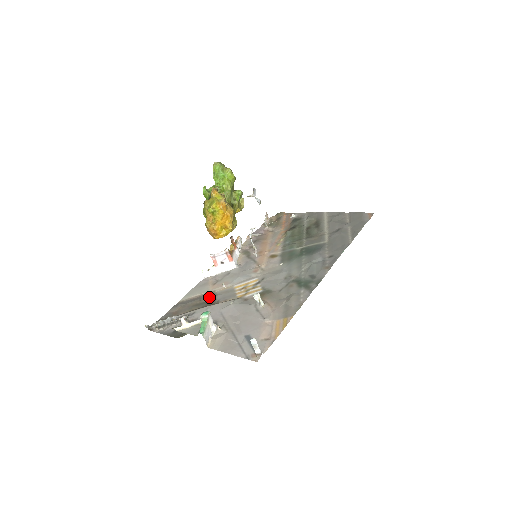
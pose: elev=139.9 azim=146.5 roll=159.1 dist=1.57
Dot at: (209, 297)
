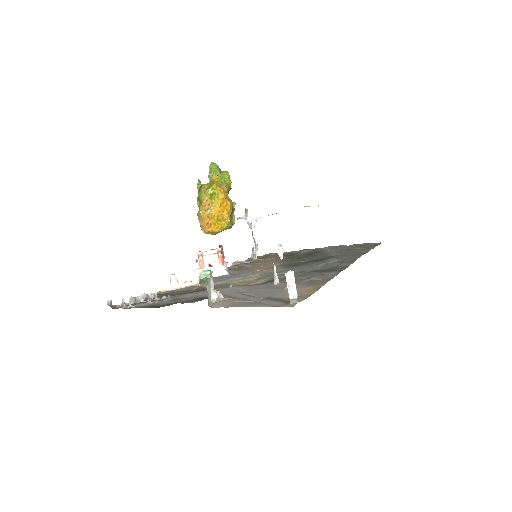
Dot at: (196, 289)
